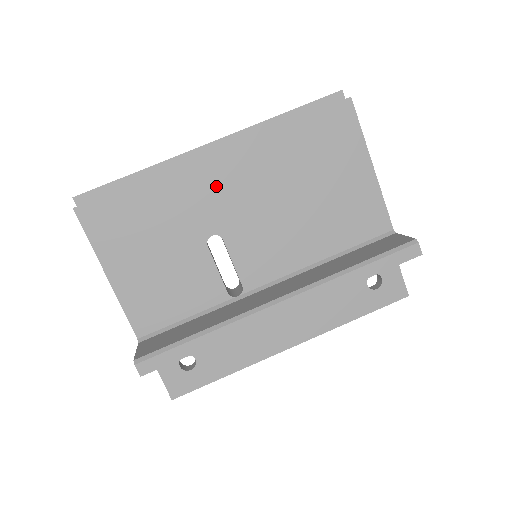
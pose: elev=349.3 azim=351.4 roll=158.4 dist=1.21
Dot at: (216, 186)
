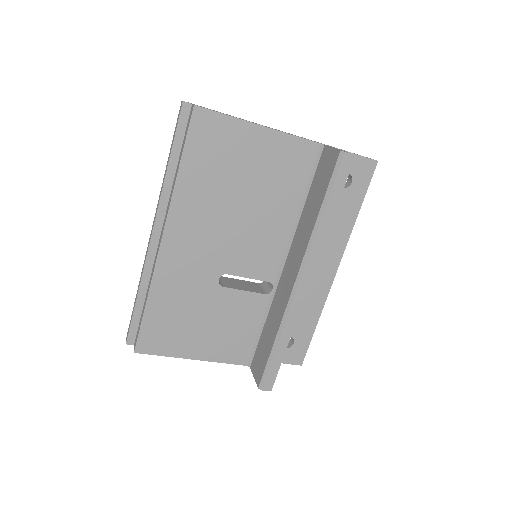
Dot at: (187, 255)
